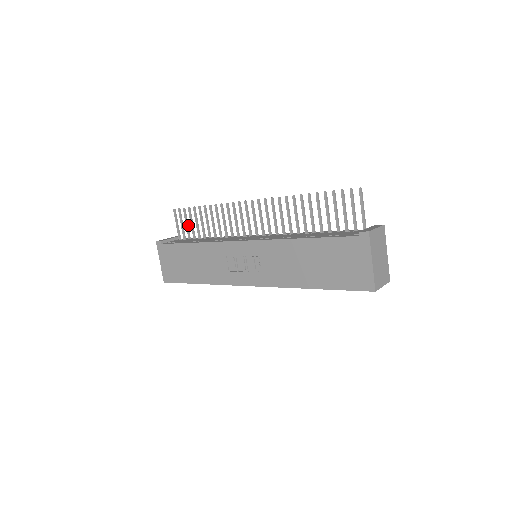
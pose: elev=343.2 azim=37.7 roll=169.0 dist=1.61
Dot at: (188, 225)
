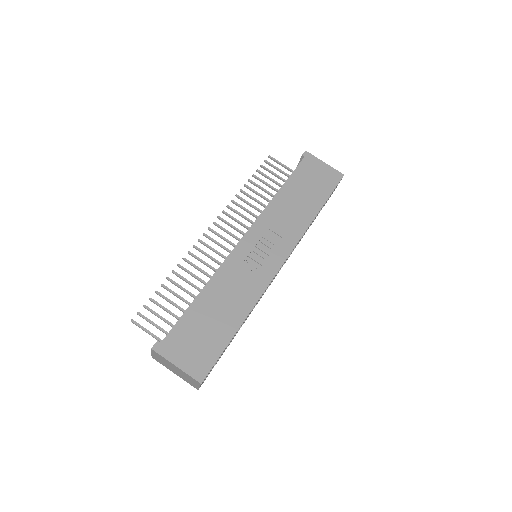
Dot at: (162, 318)
